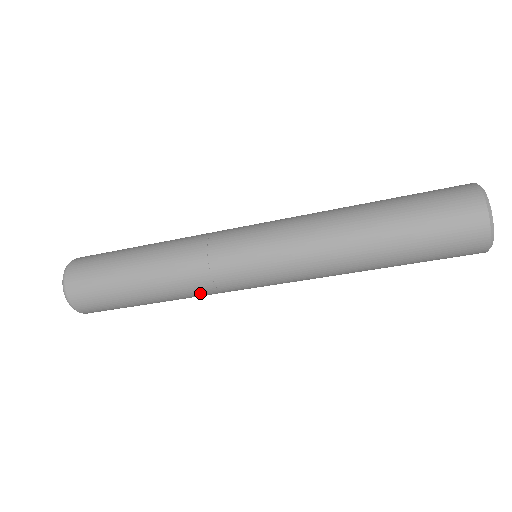
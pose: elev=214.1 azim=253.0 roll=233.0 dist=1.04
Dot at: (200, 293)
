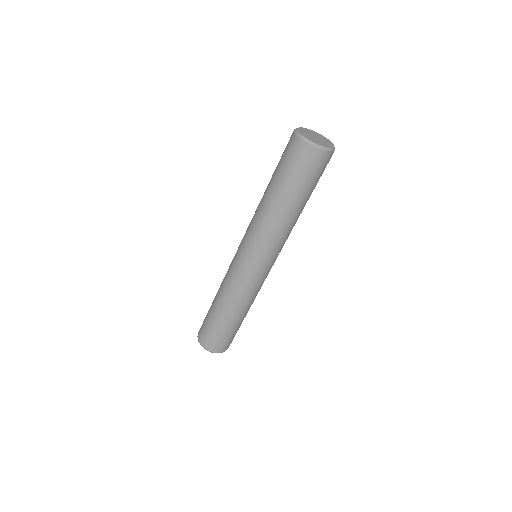
Dot at: (229, 287)
